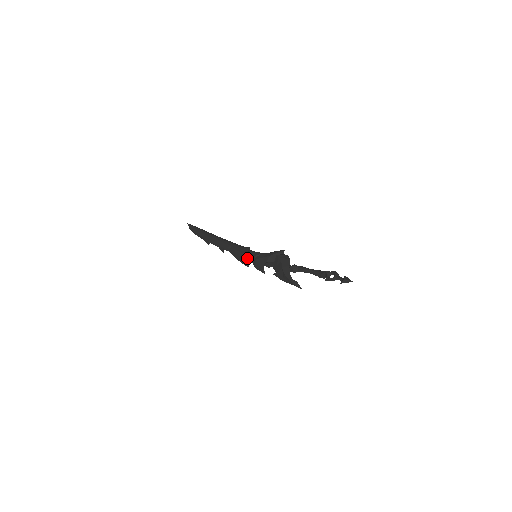
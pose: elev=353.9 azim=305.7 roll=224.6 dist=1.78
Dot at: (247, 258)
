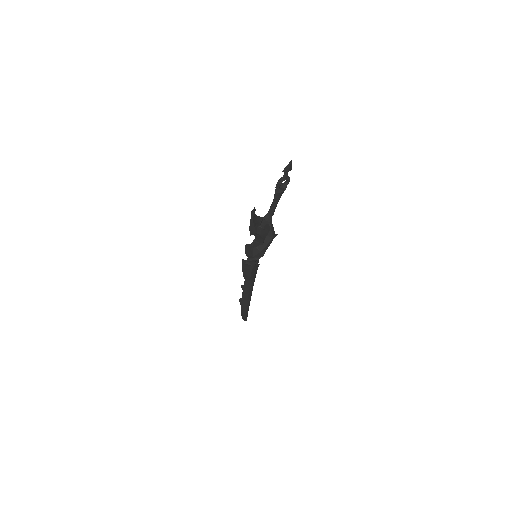
Dot at: occluded
